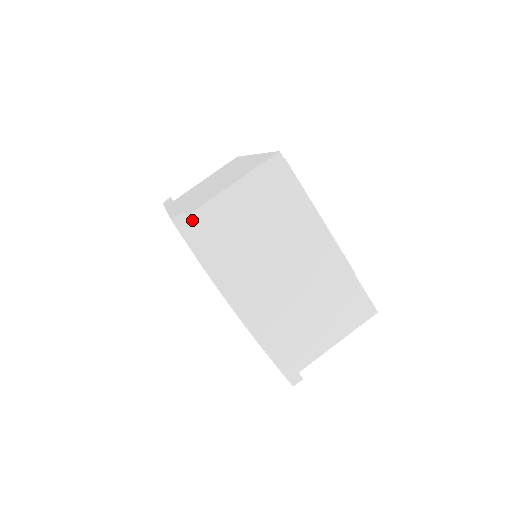
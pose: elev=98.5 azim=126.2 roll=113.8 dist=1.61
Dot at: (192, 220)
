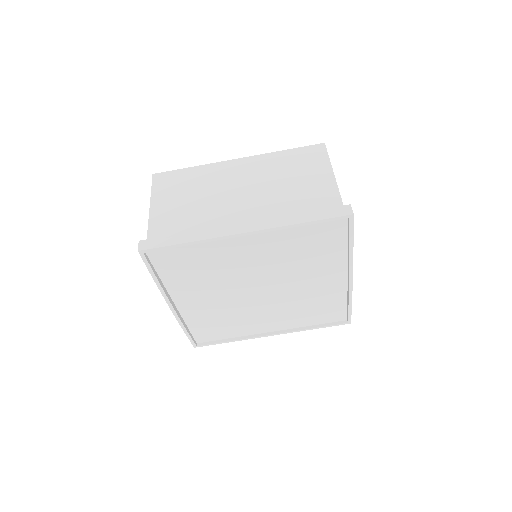
Dot at: occluded
